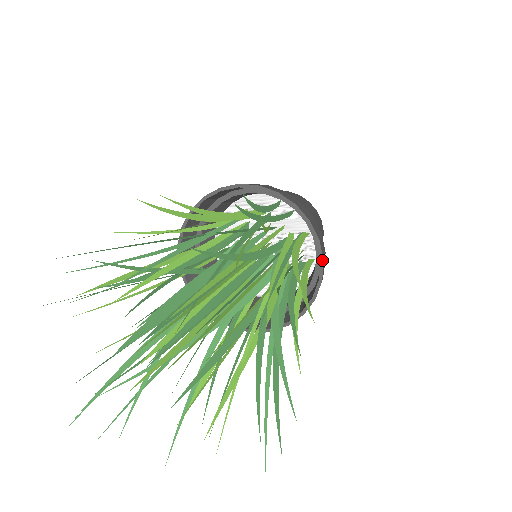
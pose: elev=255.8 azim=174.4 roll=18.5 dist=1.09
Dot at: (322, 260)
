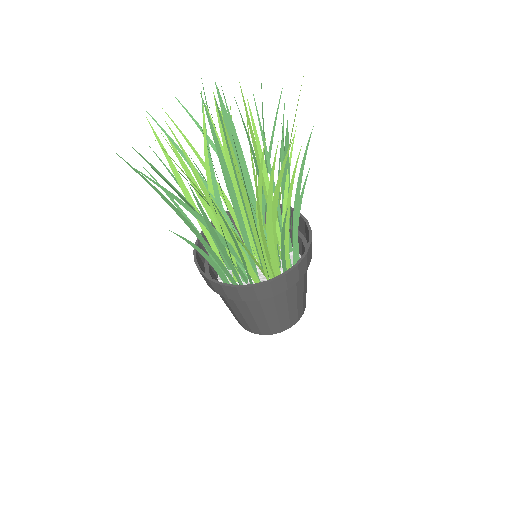
Dot at: (310, 241)
